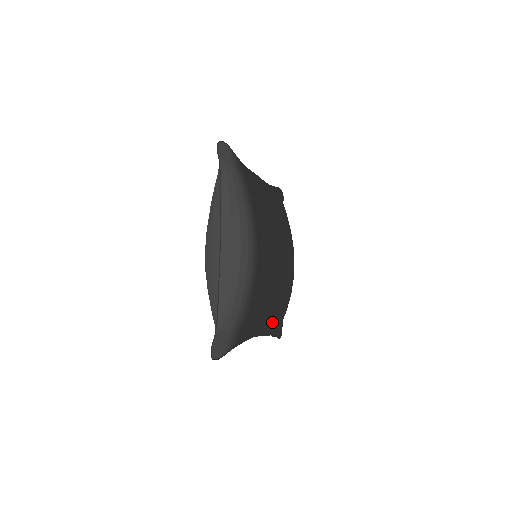
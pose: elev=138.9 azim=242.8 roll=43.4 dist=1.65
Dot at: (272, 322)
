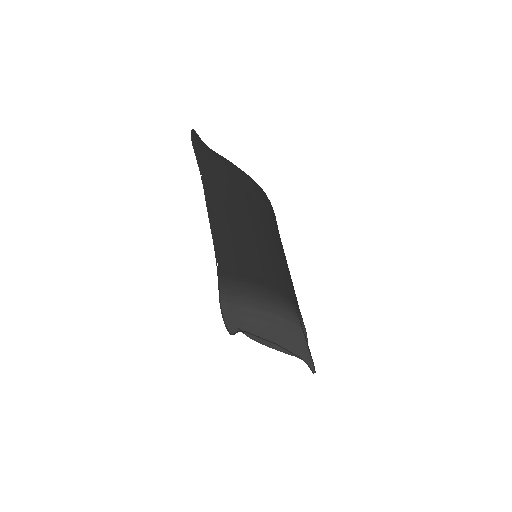
Dot at: occluded
